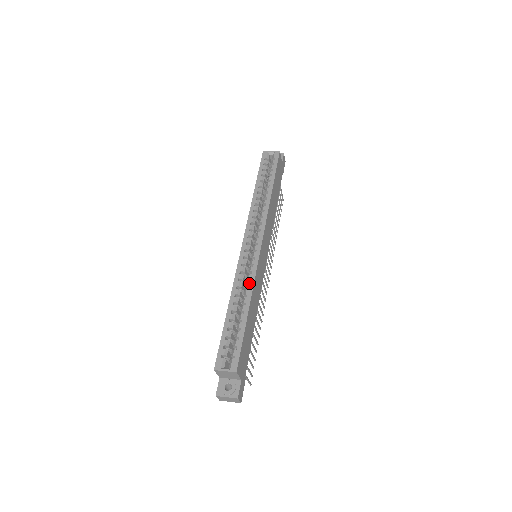
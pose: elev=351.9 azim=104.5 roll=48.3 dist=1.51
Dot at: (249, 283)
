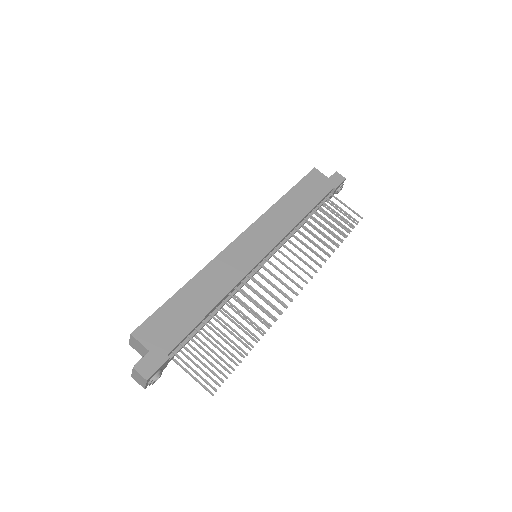
Dot at: (206, 267)
